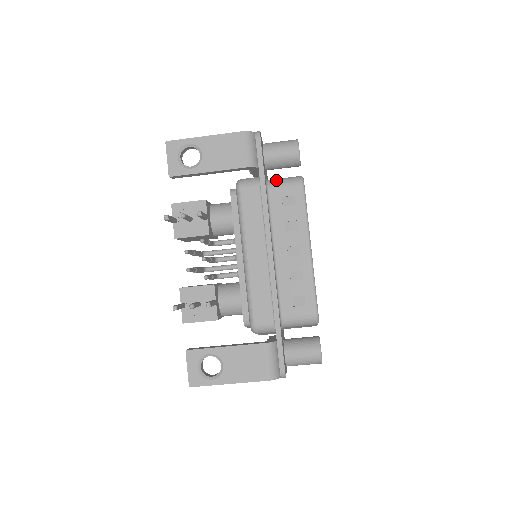
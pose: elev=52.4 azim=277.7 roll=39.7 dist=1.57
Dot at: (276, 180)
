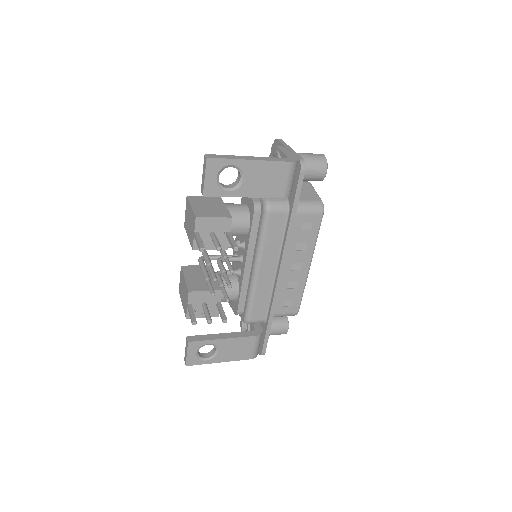
Dot at: (301, 204)
